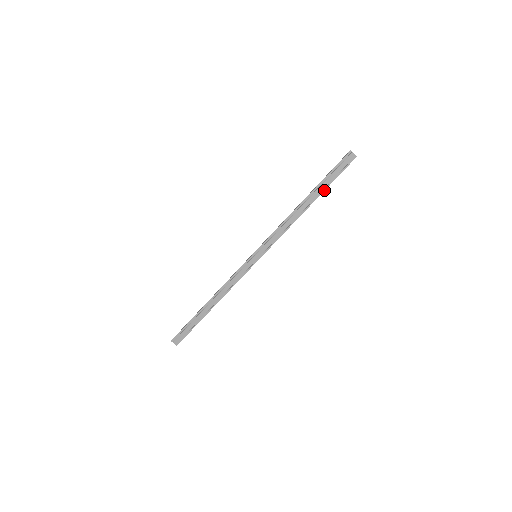
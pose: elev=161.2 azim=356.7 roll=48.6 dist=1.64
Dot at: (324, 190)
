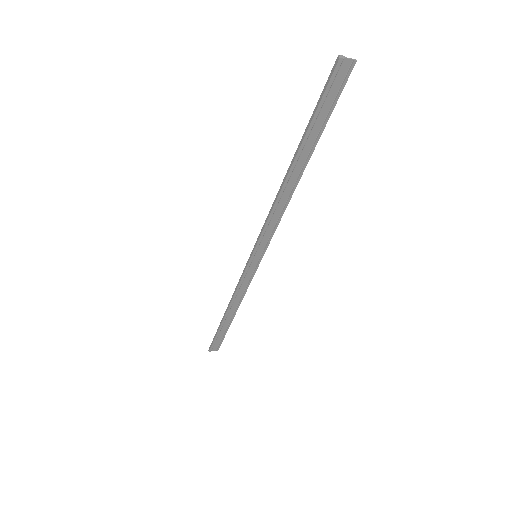
Dot at: (317, 142)
